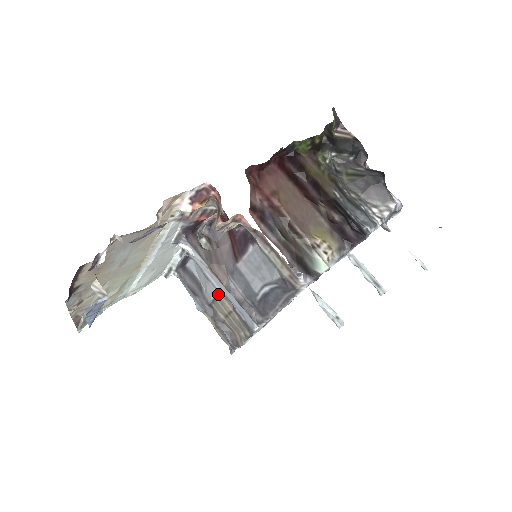
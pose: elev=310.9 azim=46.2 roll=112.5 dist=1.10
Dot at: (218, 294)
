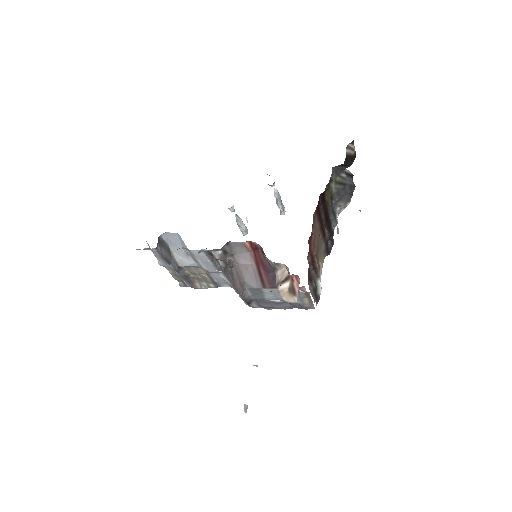
Dot at: (197, 266)
